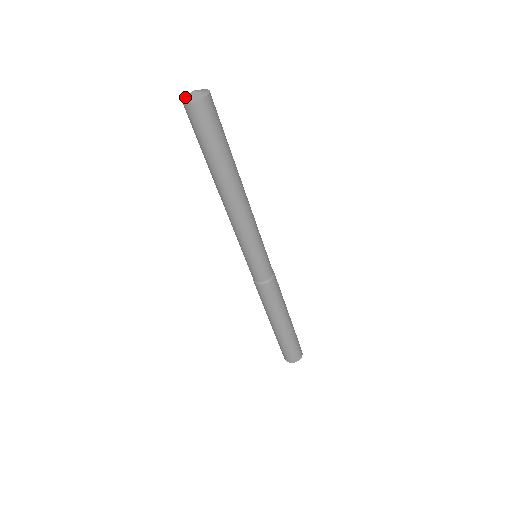
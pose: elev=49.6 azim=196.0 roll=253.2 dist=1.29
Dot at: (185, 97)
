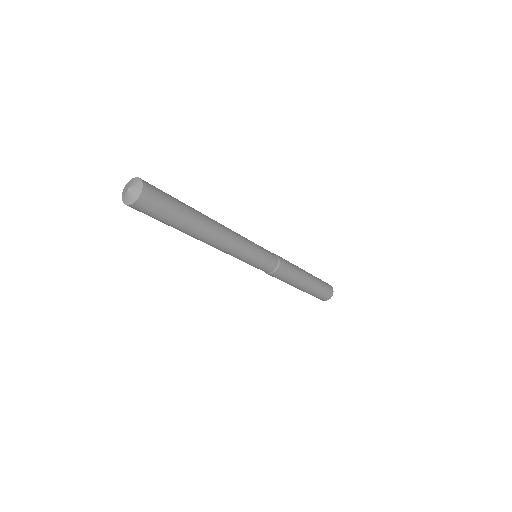
Dot at: (126, 185)
